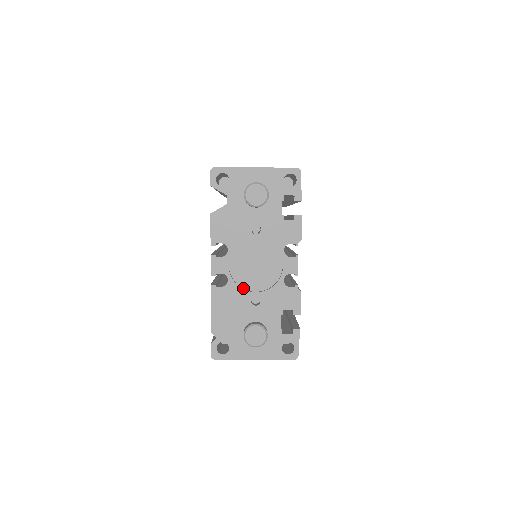
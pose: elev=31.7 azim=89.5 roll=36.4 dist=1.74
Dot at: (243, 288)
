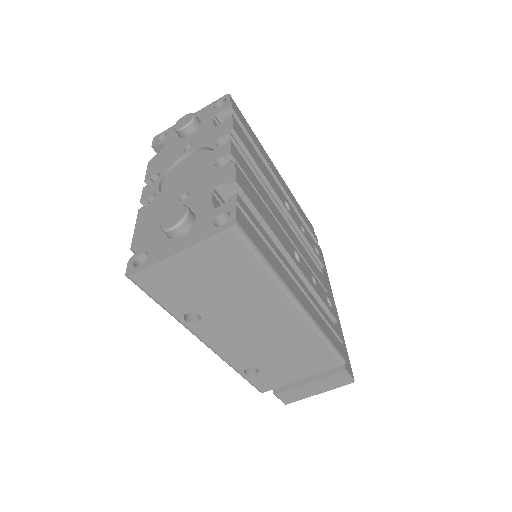
Dot at: occluded
